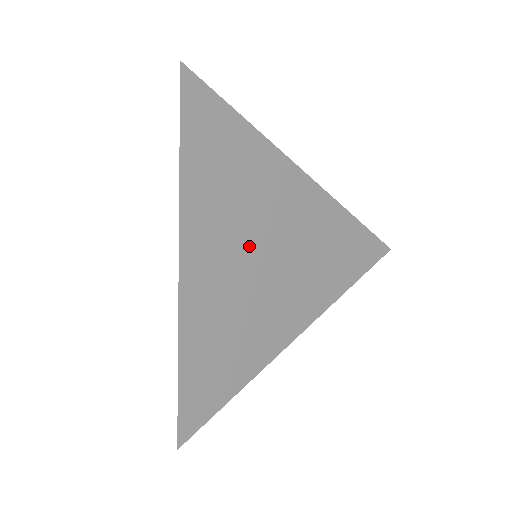
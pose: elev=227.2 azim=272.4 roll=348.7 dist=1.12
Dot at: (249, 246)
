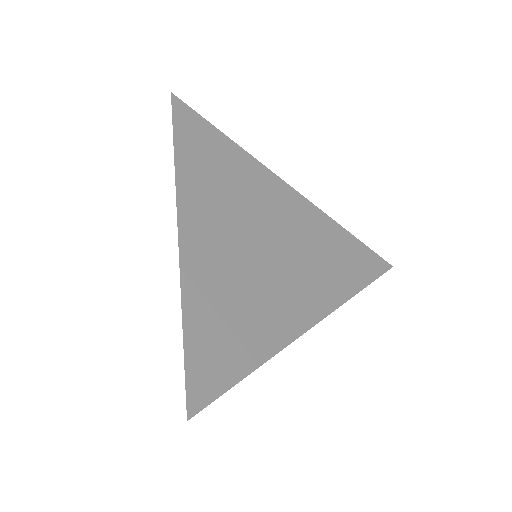
Dot at: (244, 227)
